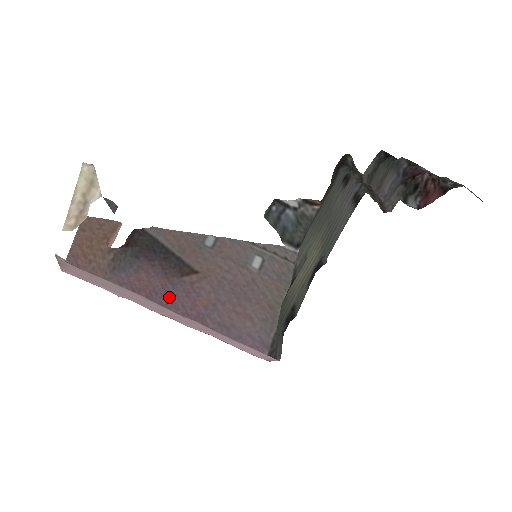
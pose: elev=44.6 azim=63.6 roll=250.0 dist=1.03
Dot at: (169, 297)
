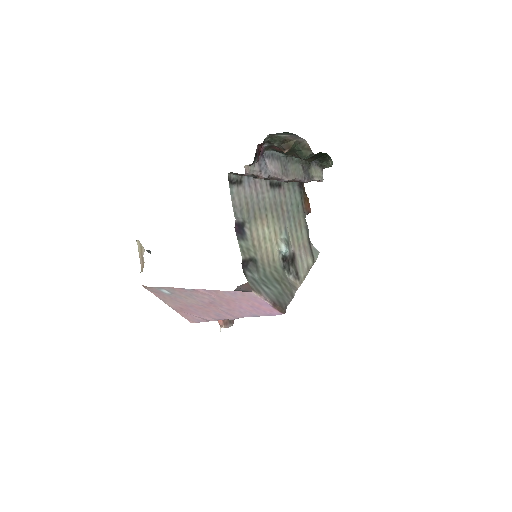
Dot at: occluded
